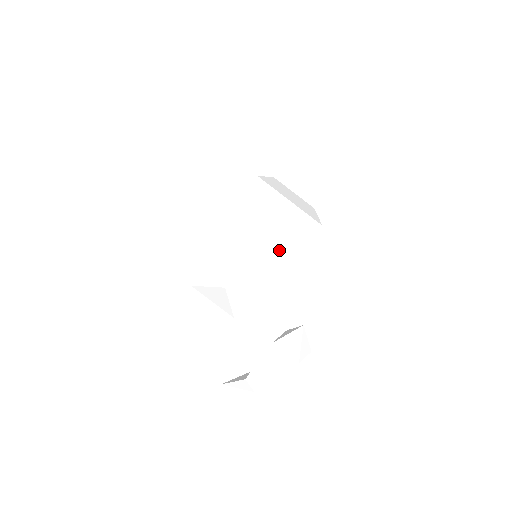
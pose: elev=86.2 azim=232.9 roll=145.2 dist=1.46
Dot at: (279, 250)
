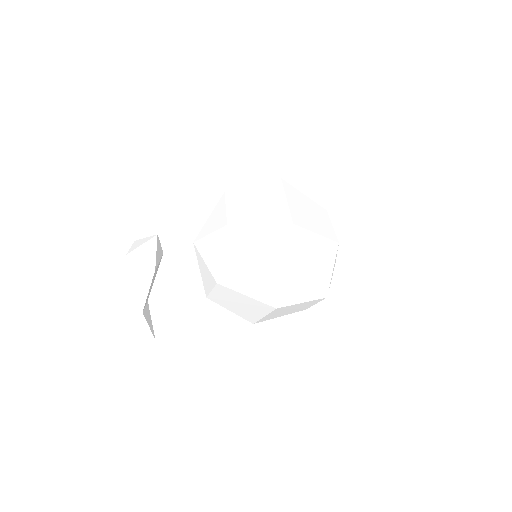
Dot at: (233, 218)
